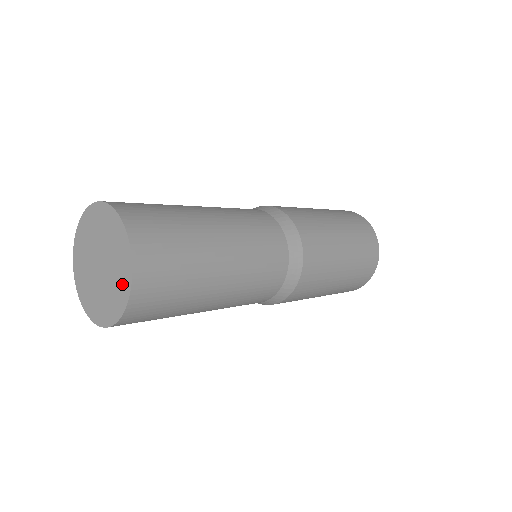
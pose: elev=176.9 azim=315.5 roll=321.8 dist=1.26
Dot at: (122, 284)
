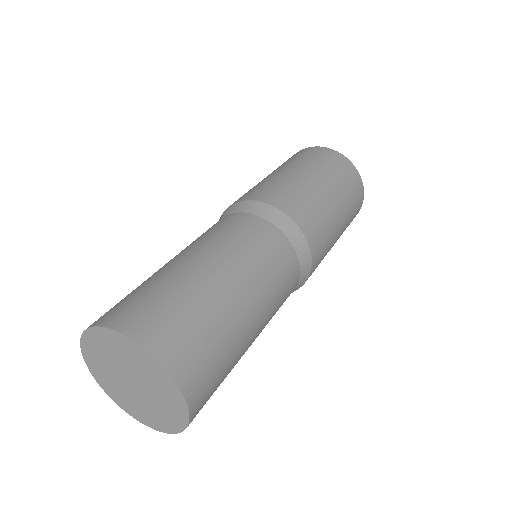
Dot at: (172, 417)
